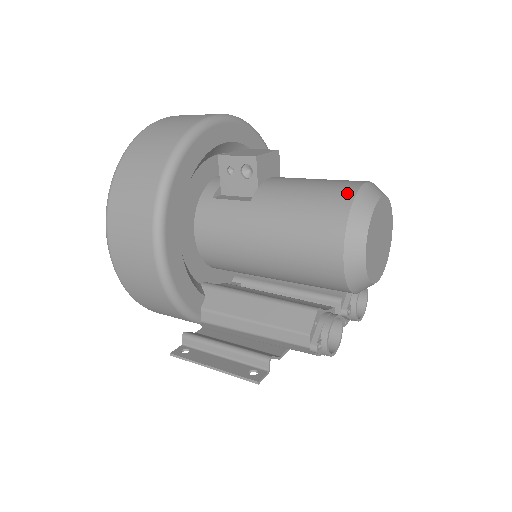
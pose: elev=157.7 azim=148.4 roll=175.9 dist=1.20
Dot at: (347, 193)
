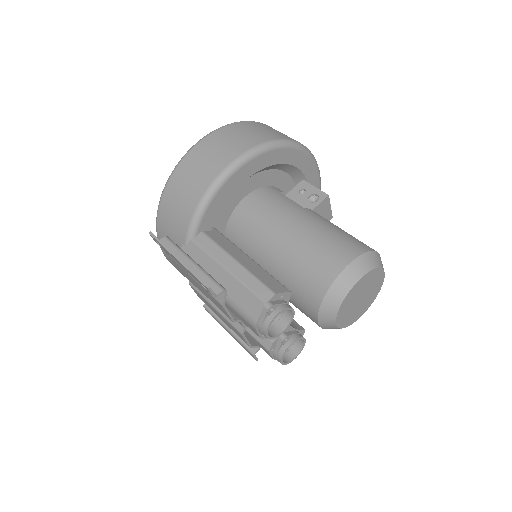
Dot at: (371, 248)
